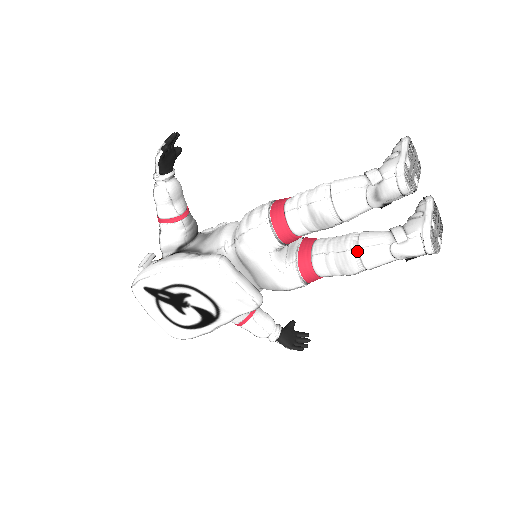
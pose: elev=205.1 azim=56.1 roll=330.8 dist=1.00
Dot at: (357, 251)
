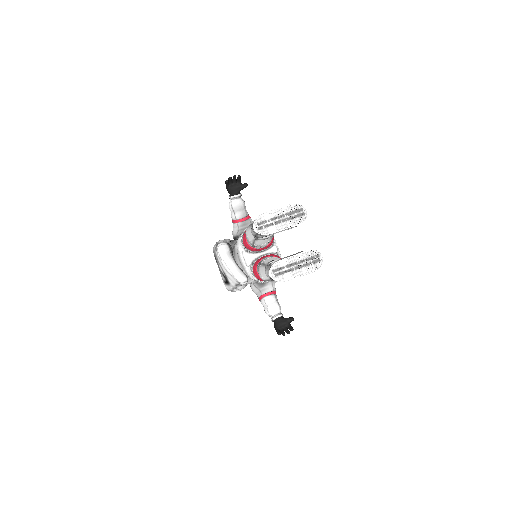
Dot at: (261, 265)
